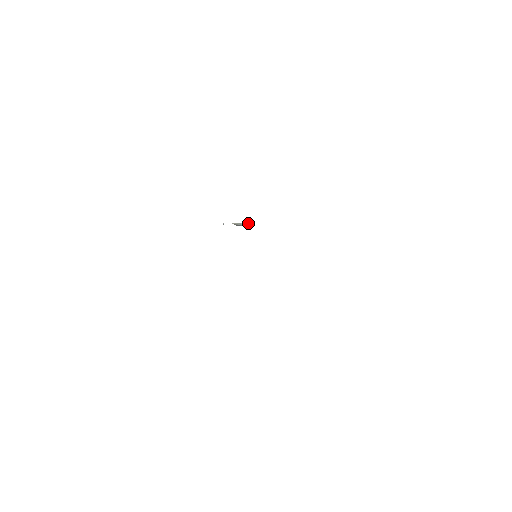
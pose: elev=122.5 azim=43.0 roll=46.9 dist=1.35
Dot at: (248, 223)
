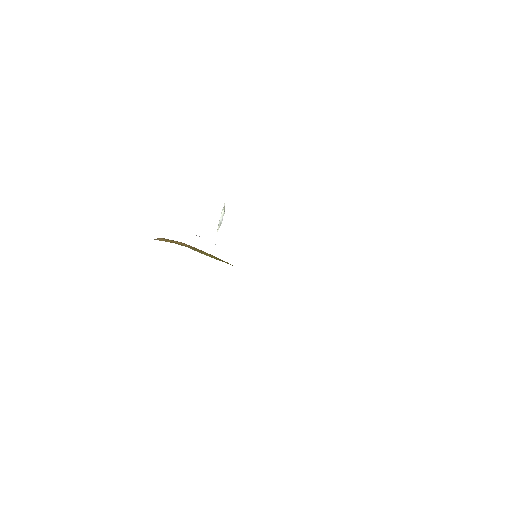
Dot at: (222, 210)
